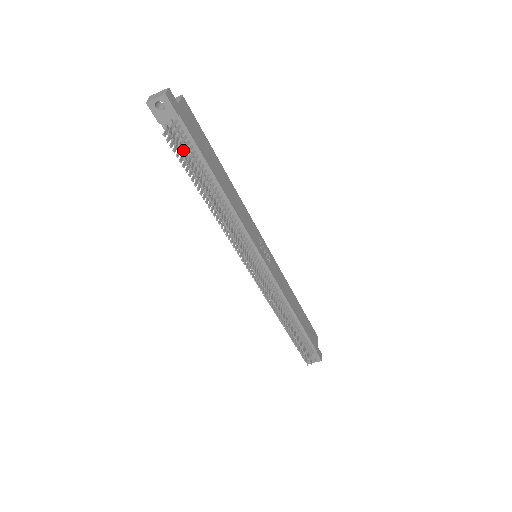
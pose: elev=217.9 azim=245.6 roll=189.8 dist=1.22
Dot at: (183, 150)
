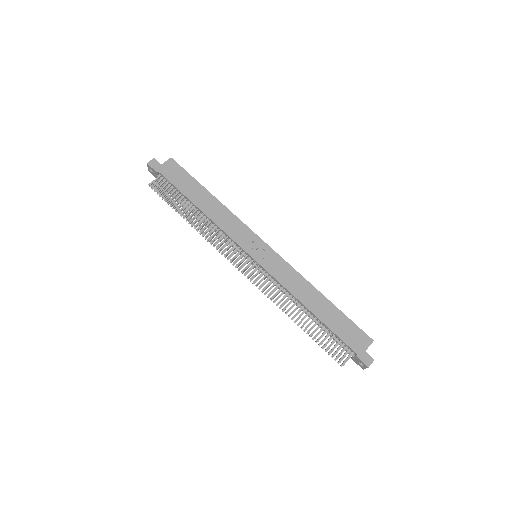
Dot at: (163, 191)
